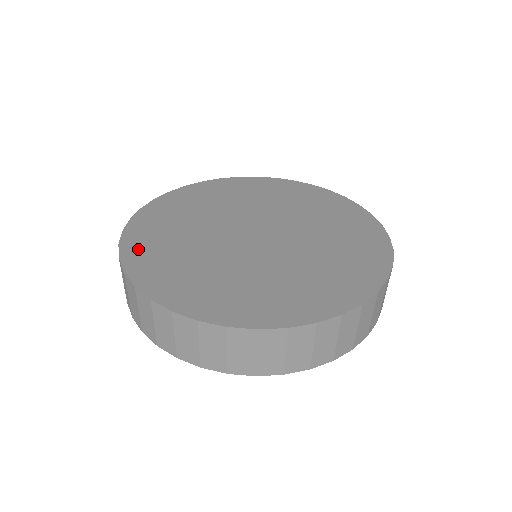
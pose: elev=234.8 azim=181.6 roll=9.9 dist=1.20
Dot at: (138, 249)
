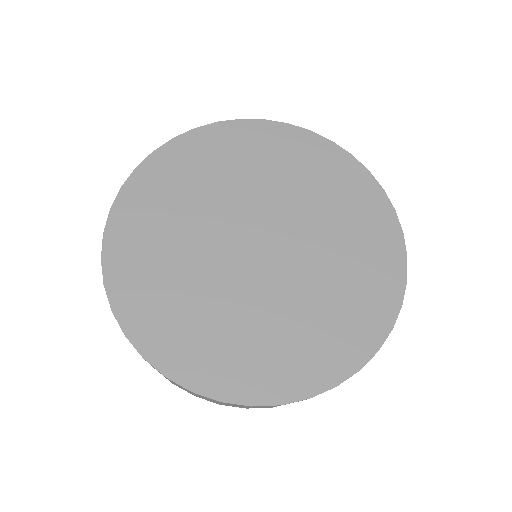
Dot at: (216, 375)
